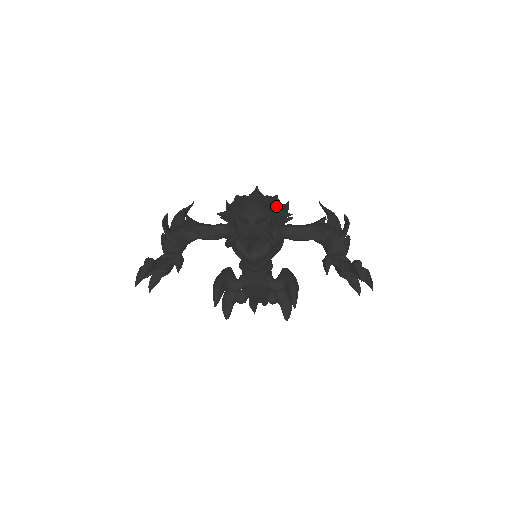
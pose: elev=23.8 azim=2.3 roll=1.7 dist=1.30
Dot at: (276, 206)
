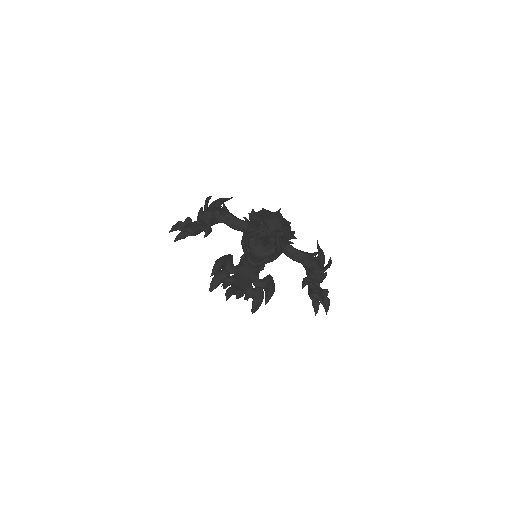
Dot at: occluded
